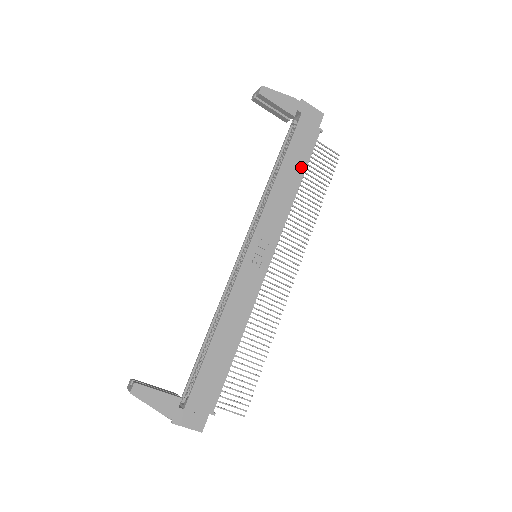
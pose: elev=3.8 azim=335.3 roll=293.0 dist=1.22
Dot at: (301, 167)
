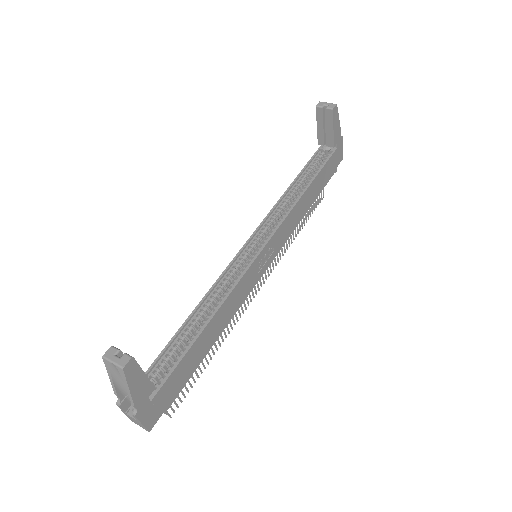
Dot at: (316, 194)
